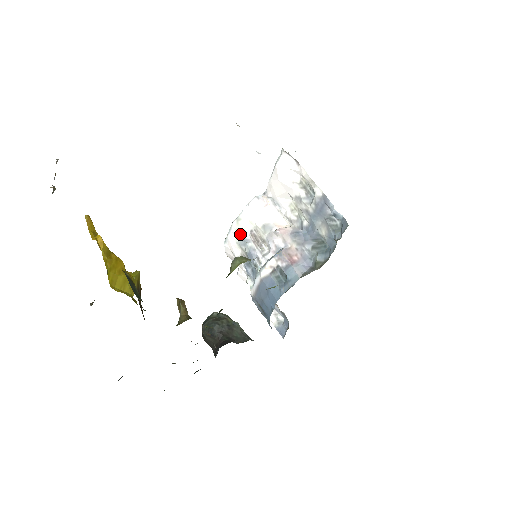
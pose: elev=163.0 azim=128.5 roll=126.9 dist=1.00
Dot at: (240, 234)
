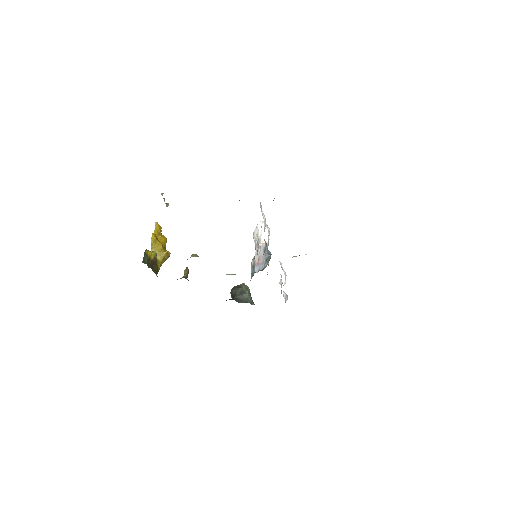
Dot at: (255, 241)
